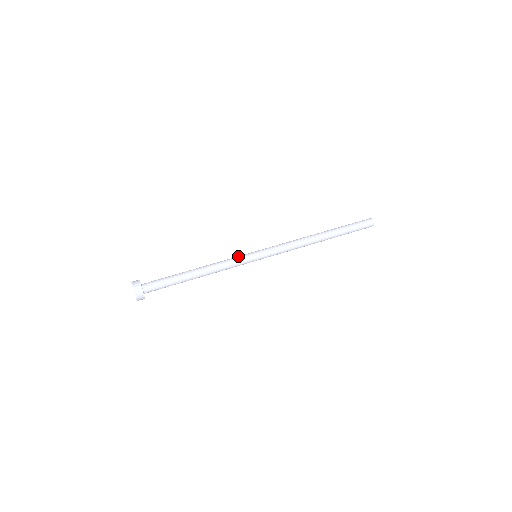
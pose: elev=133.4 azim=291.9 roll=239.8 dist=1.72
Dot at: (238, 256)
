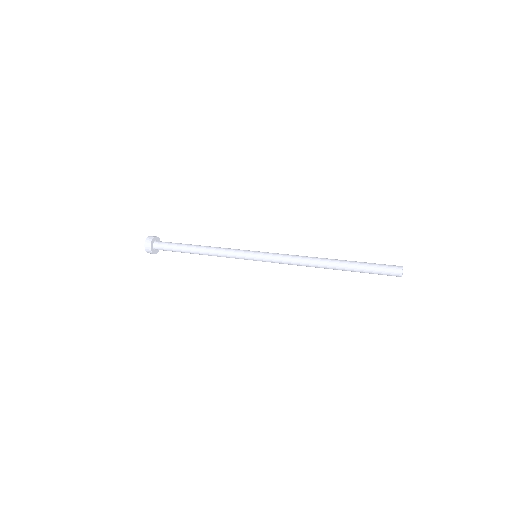
Dot at: occluded
